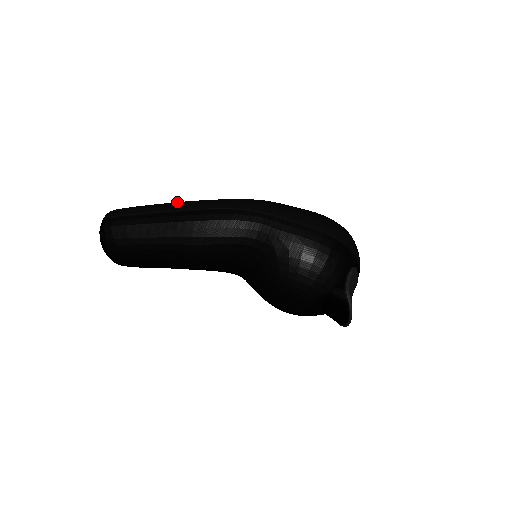
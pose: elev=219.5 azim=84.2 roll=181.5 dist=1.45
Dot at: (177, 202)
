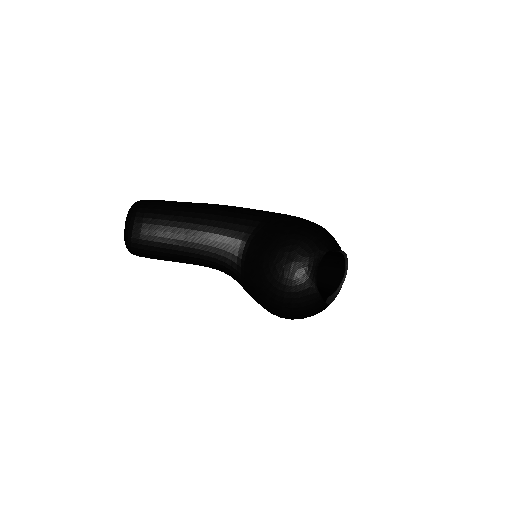
Dot at: occluded
